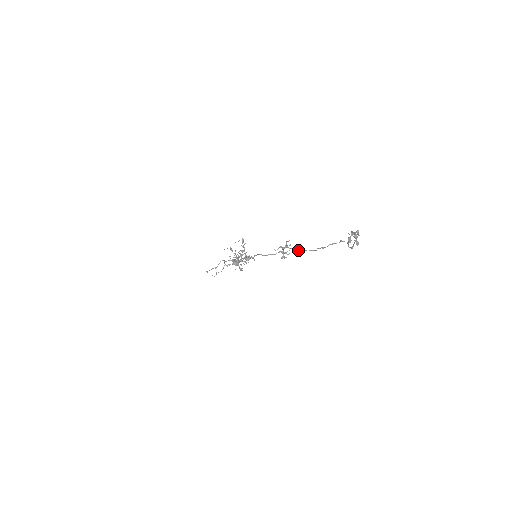
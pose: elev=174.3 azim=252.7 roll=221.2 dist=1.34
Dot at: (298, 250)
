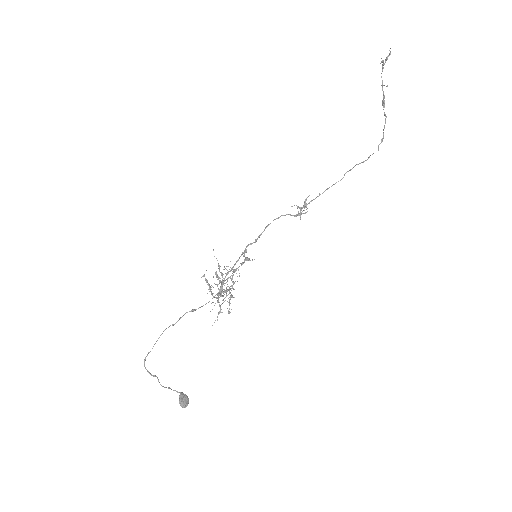
Dot at: occluded
